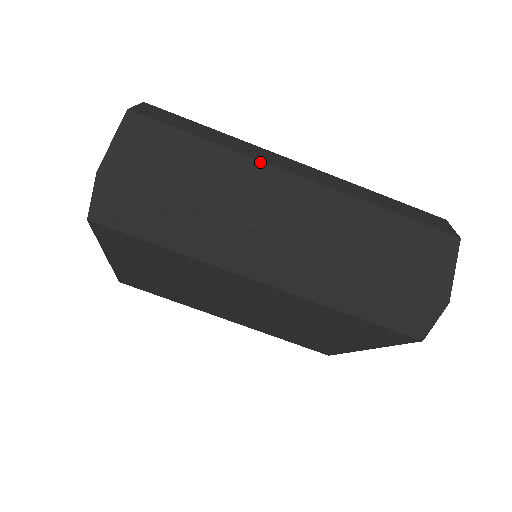
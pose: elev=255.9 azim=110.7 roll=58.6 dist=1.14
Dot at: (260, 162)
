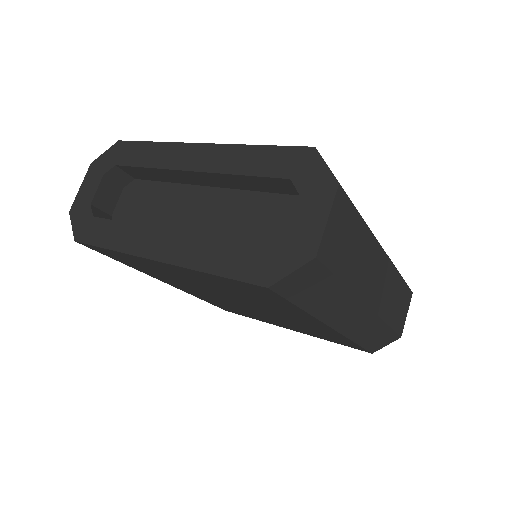
Dot at: (377, 241)
